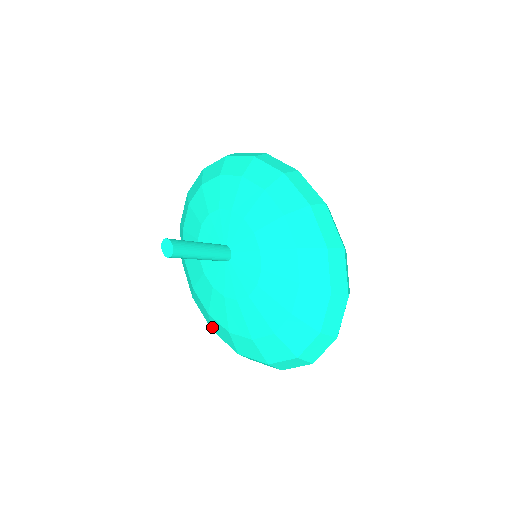
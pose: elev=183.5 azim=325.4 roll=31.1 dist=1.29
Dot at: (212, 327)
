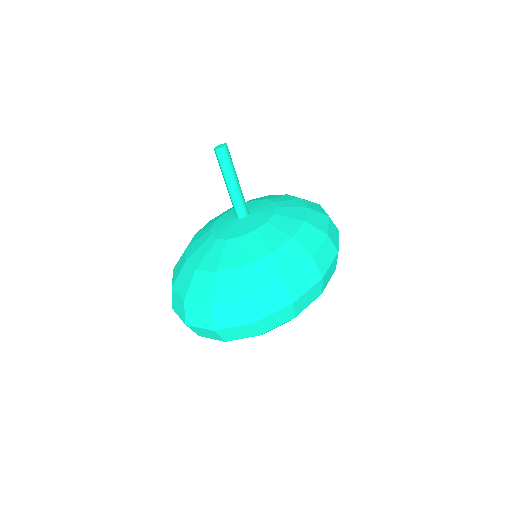
Dot at: (177, 264)
